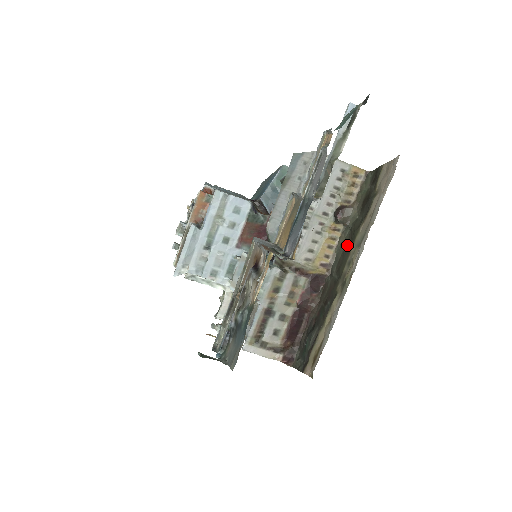
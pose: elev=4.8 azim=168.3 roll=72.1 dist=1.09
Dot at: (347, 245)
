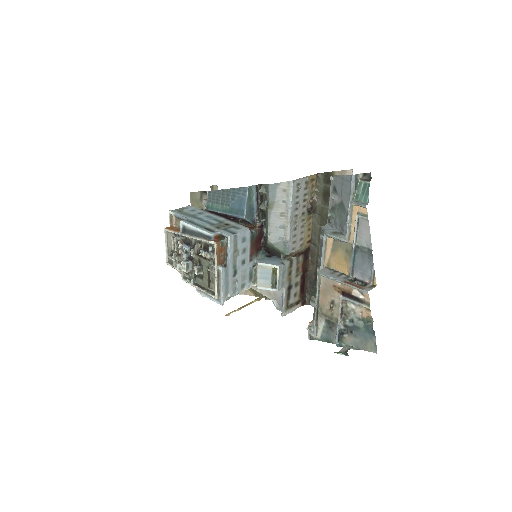
Dot at: (322, 225)
